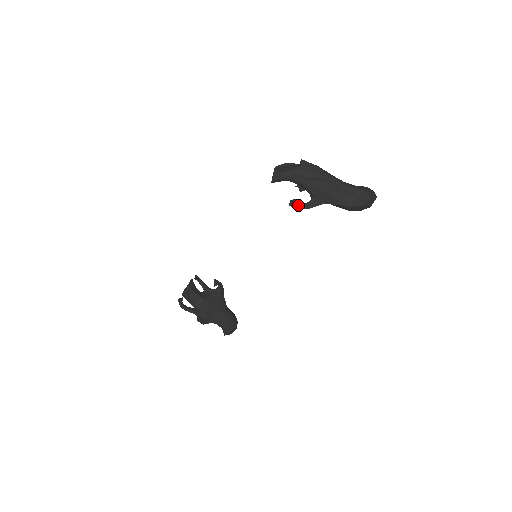
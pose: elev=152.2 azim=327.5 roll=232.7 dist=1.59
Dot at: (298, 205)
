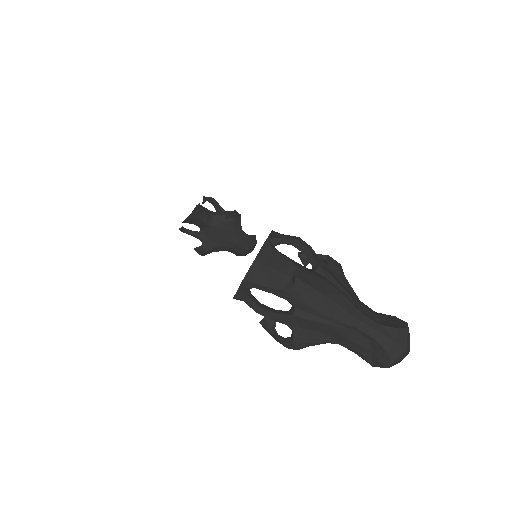
Dot at: (270, 333)
